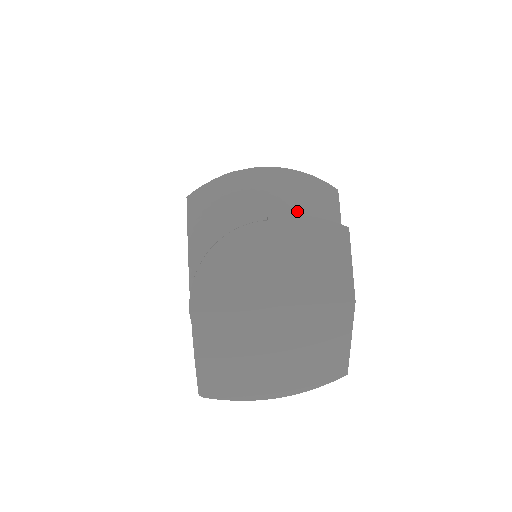
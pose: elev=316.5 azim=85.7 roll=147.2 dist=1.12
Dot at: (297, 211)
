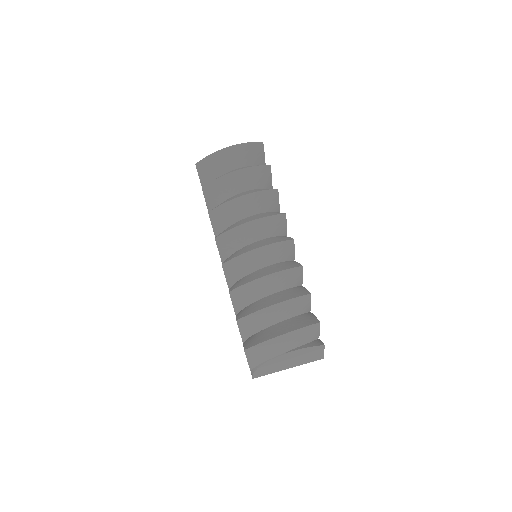
Dot at: (300, 342)
